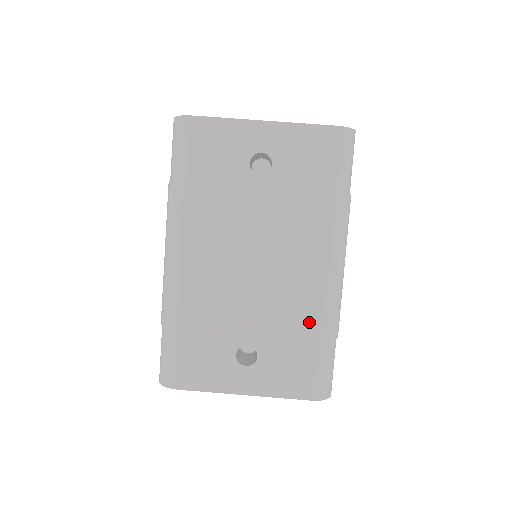
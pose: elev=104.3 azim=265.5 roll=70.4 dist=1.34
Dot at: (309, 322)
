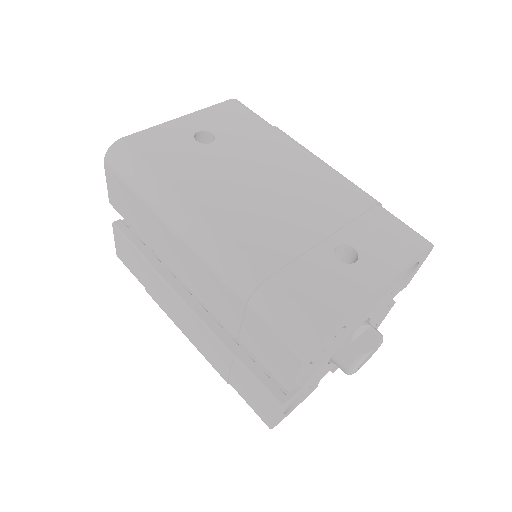
Dot at: (353, 199)
